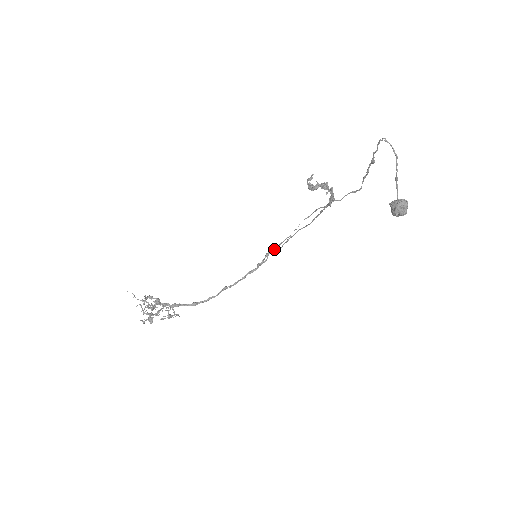
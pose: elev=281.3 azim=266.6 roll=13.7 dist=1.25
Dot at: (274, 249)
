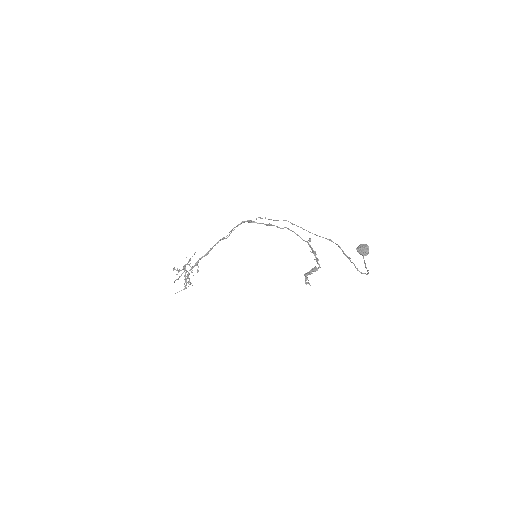
Dot at: occluded
